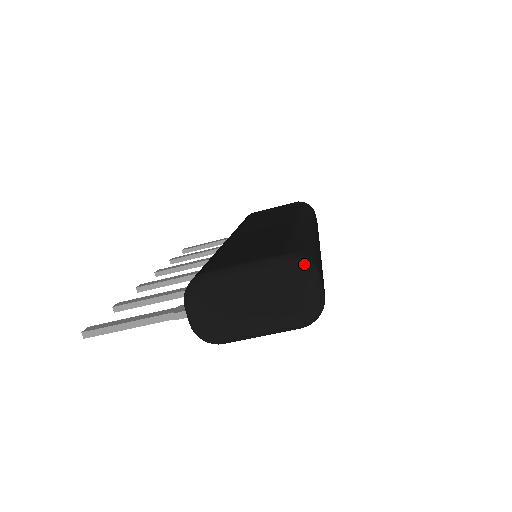
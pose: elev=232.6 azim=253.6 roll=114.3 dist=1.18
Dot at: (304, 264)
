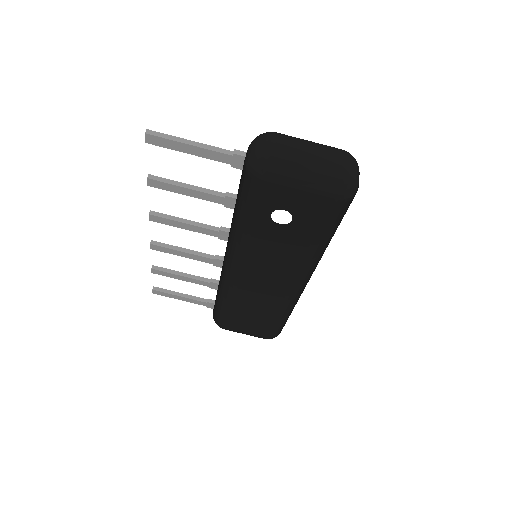
Dot at: occluded
